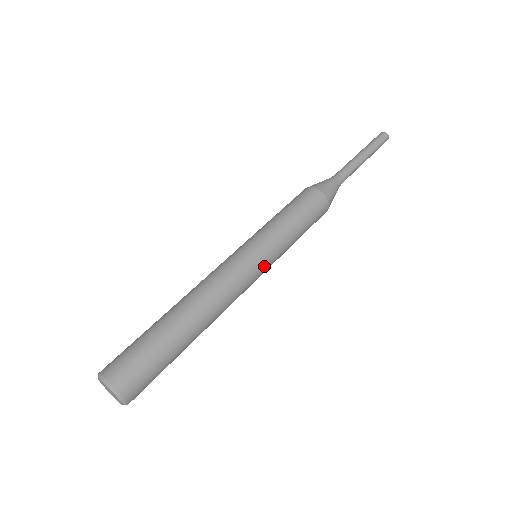
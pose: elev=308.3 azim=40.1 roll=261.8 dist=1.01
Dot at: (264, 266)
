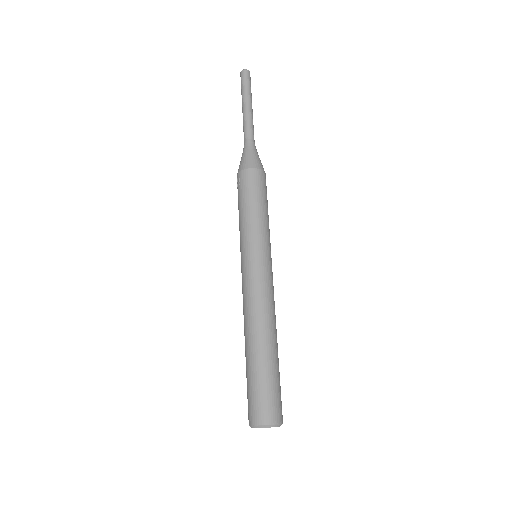
Dot at: (271, 262)
